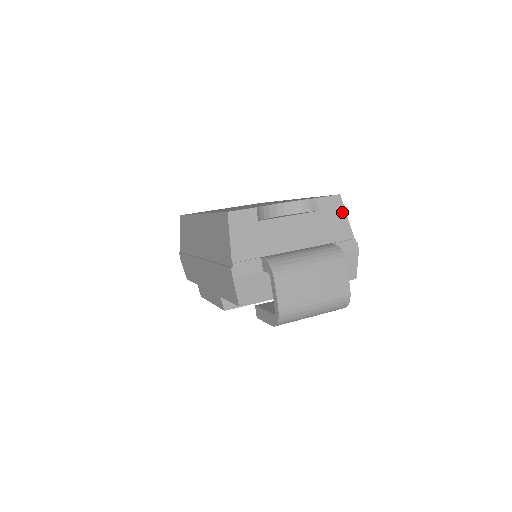
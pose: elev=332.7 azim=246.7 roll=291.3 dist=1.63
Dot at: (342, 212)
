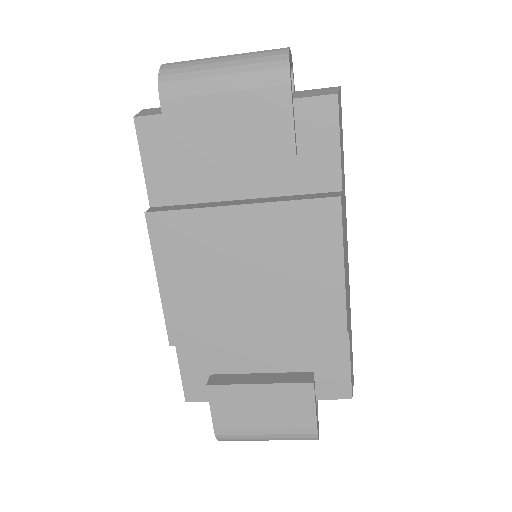
Dot at: occluded
